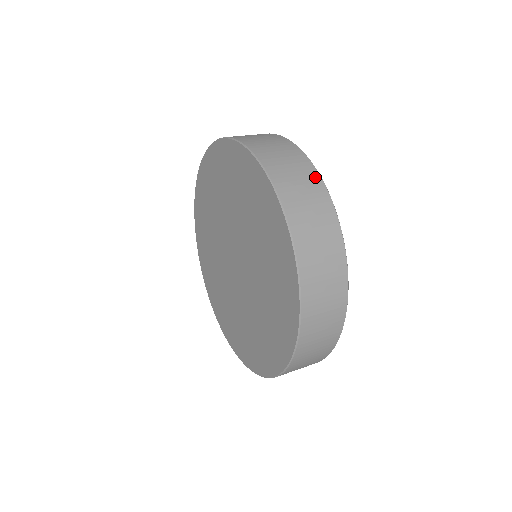
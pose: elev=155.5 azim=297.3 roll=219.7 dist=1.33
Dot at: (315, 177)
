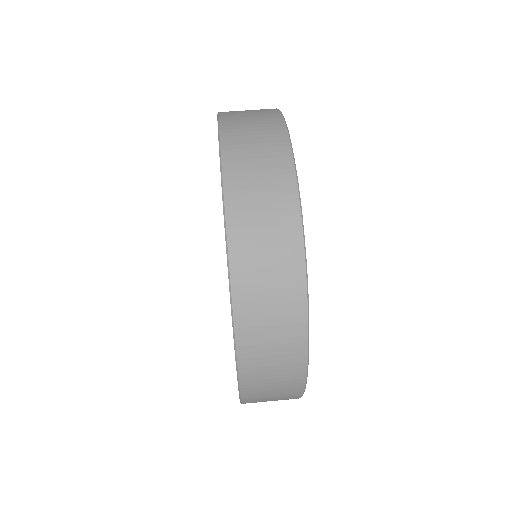
Dot at: (296, 262)
